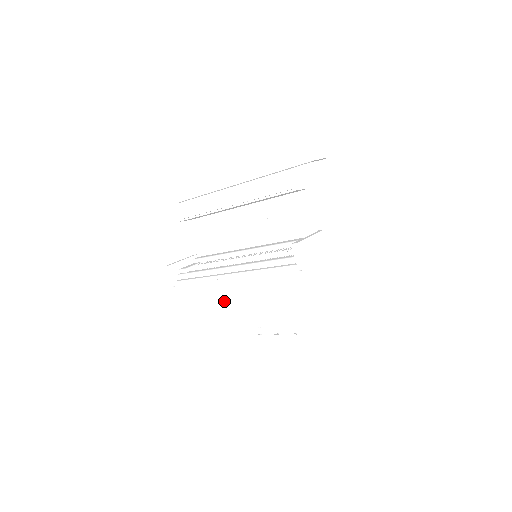
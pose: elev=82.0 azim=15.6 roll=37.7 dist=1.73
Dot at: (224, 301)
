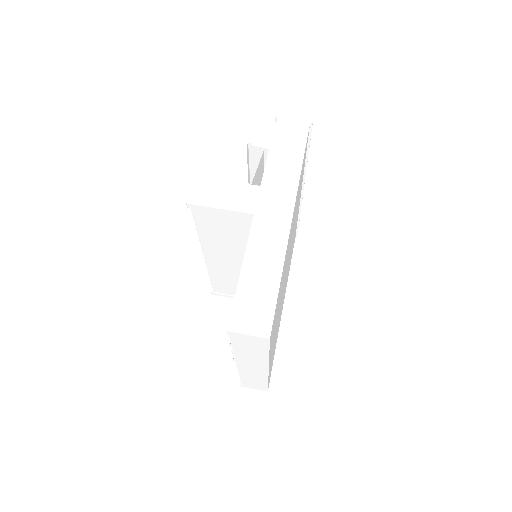
Dot at: occluded
